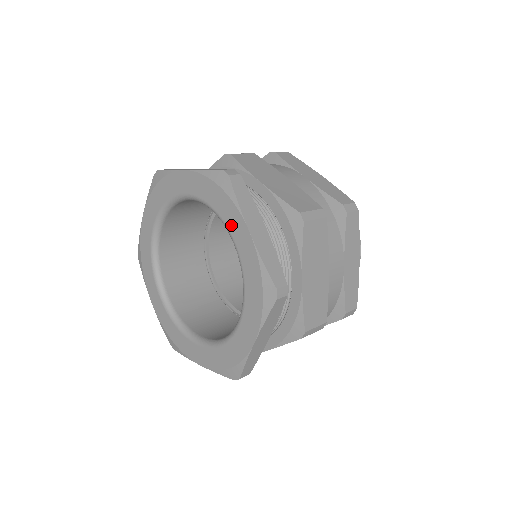
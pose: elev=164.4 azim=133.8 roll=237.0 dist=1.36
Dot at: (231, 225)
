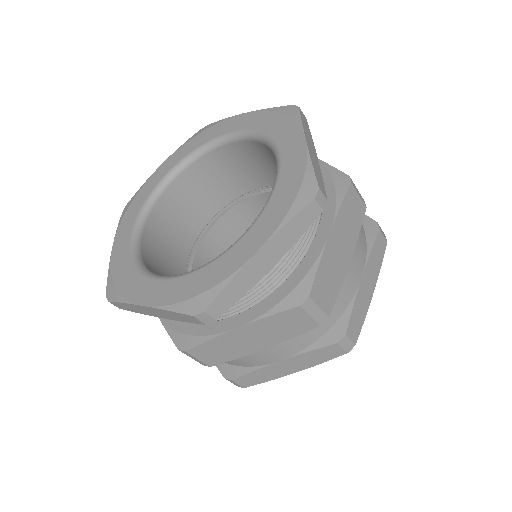
Dot at: (226, 129)
